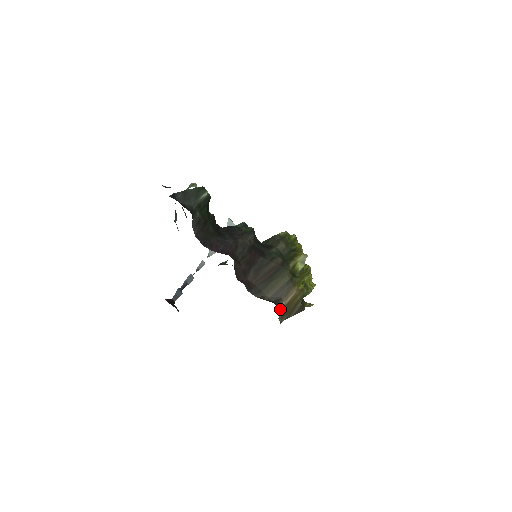
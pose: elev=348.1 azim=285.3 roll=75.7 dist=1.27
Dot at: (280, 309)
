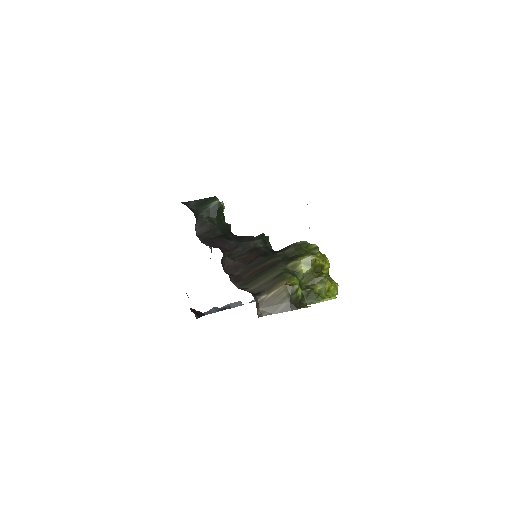
Dot at: (260, 301)
